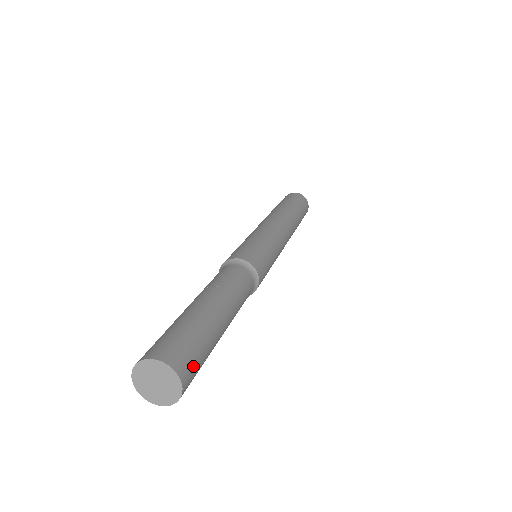
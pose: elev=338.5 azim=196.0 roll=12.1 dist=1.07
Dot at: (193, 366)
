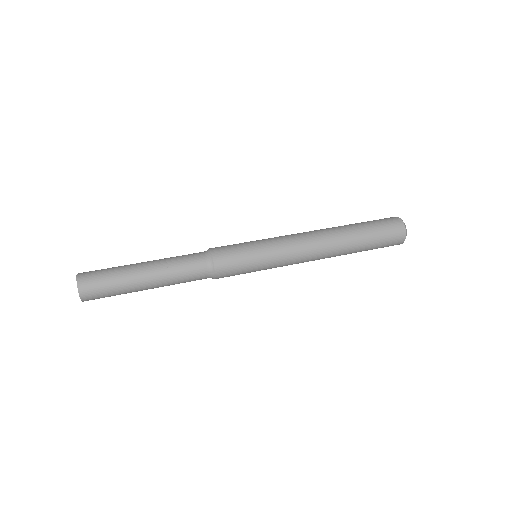
Dot at: (96, 297)
